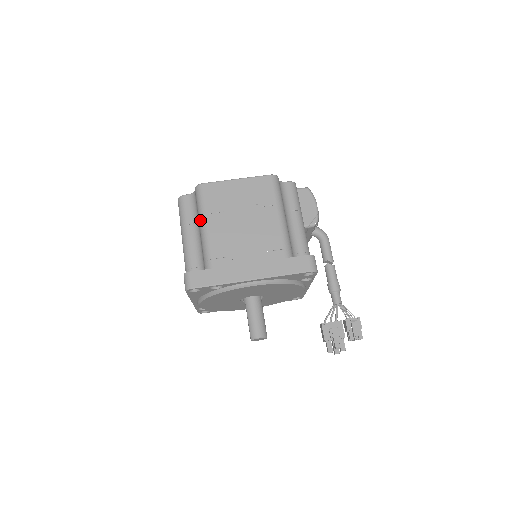
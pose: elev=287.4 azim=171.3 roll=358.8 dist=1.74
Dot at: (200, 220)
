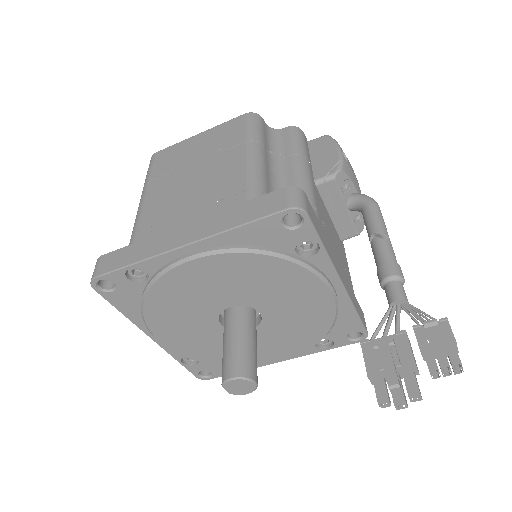
Dot at: occluded
